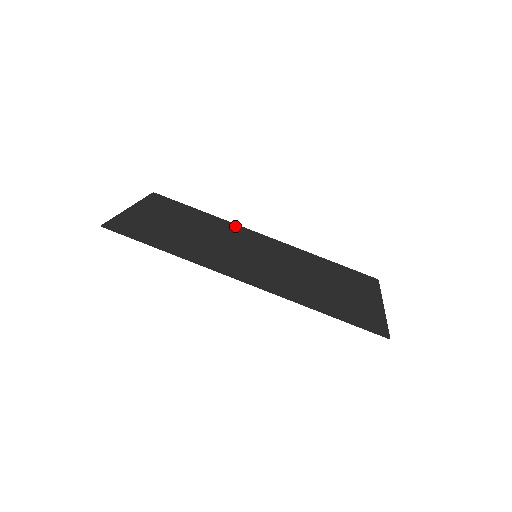
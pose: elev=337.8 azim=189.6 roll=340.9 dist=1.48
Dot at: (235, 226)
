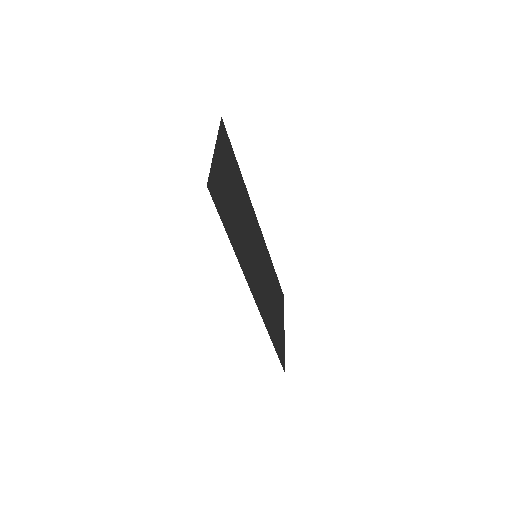
Dot at: (250, 201)
